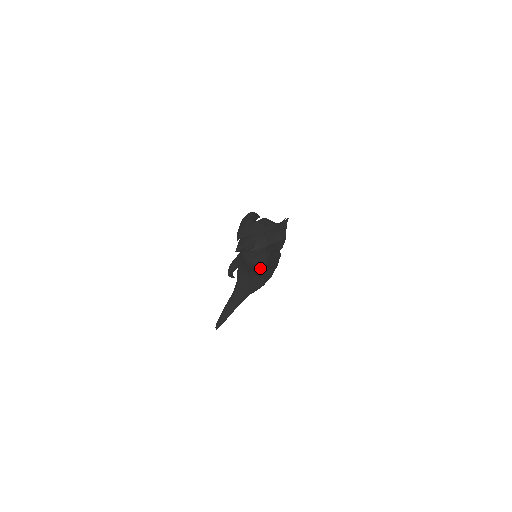
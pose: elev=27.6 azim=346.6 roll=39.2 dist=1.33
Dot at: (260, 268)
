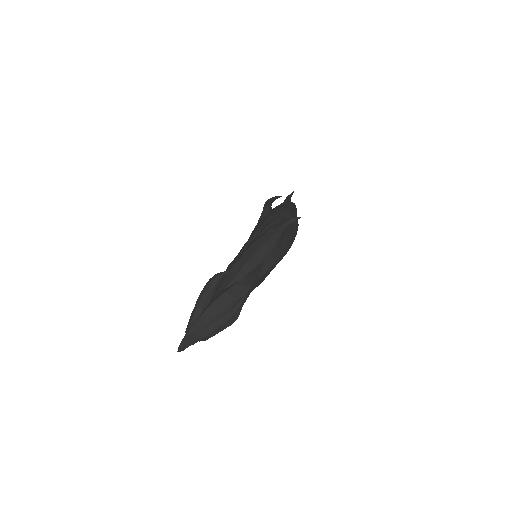
Dot at: occluded
